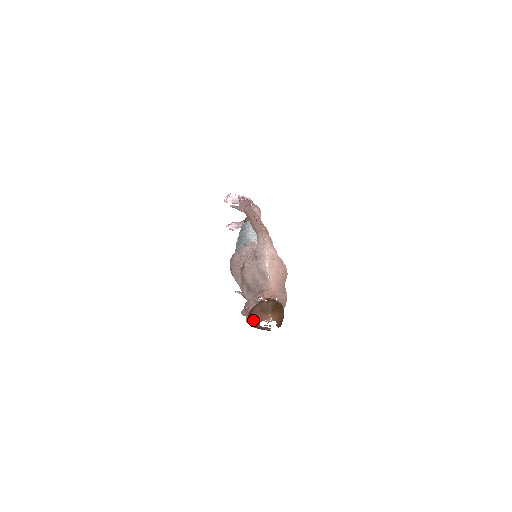
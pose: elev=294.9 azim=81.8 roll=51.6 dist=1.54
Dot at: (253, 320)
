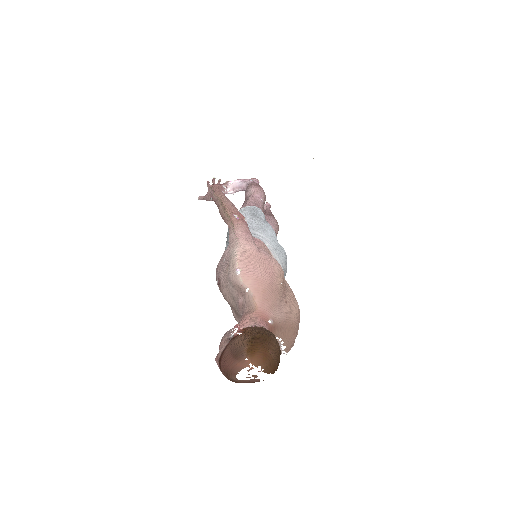
Dot at: (225, 373)
